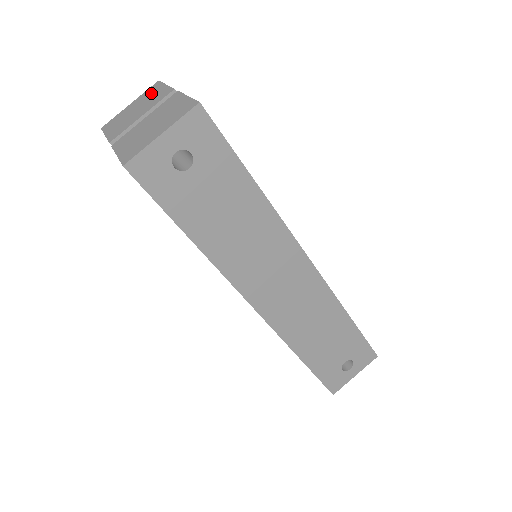
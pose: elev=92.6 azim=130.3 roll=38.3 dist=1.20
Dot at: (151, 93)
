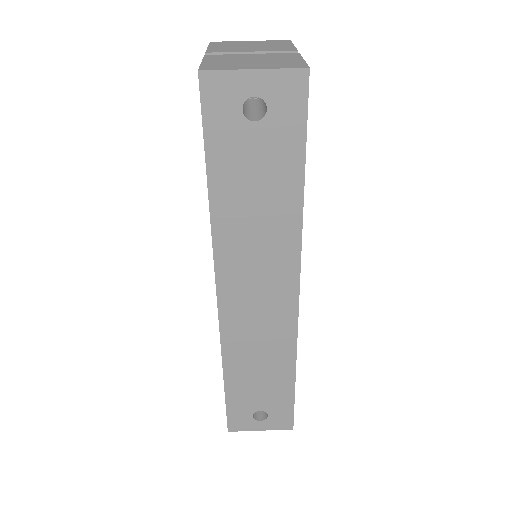
Dot at: (275, 43)
